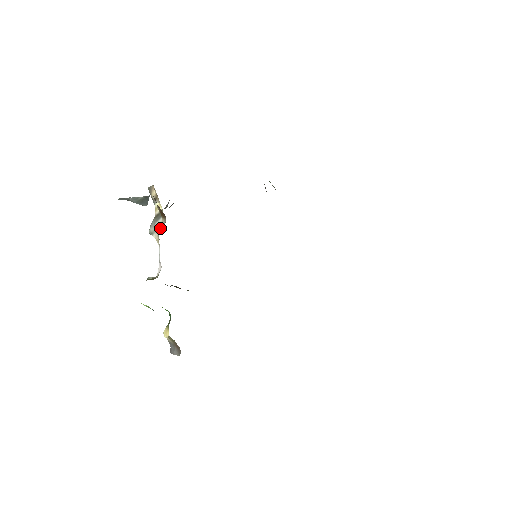
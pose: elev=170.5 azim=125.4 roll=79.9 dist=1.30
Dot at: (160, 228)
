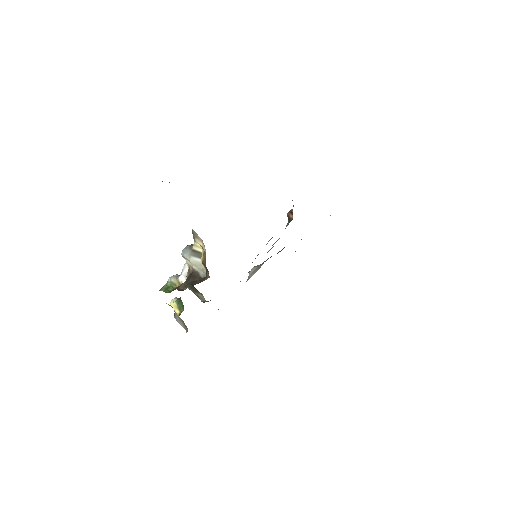
Dot at: (197, 267)
